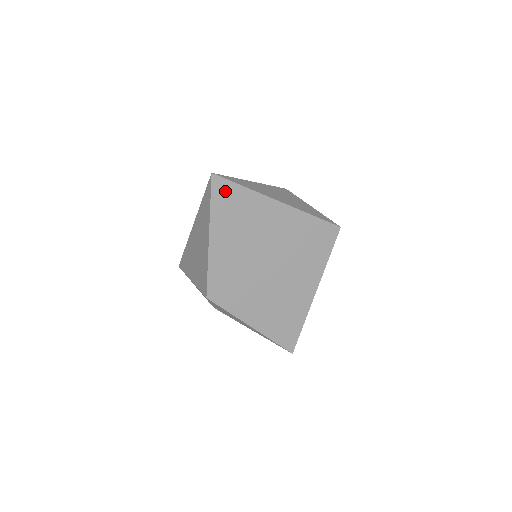
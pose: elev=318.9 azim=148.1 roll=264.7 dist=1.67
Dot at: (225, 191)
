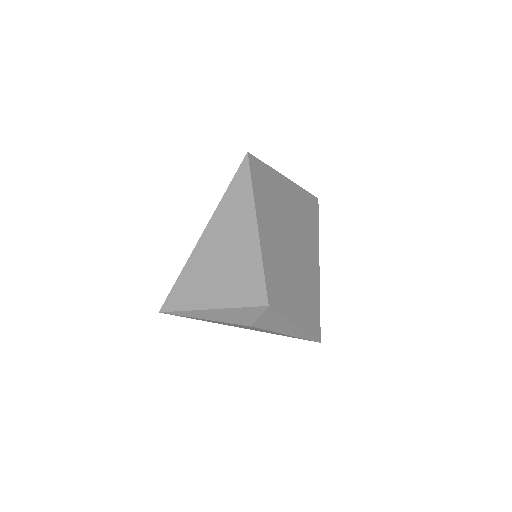
Dot at: (258, 172)
